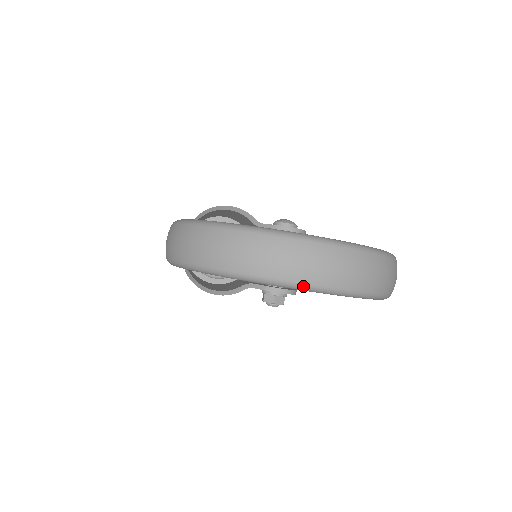
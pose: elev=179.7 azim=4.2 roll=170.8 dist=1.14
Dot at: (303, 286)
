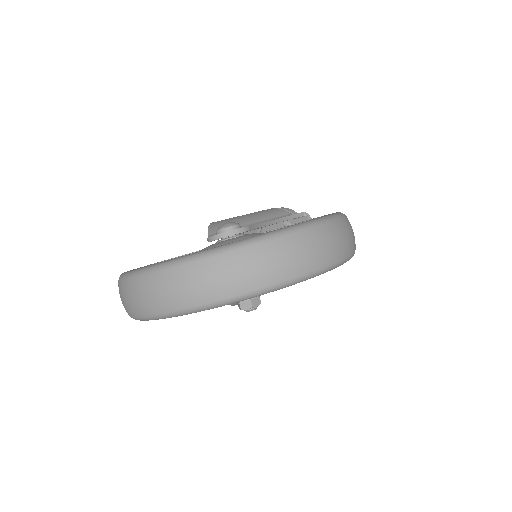
Dot at: (149, 318)
